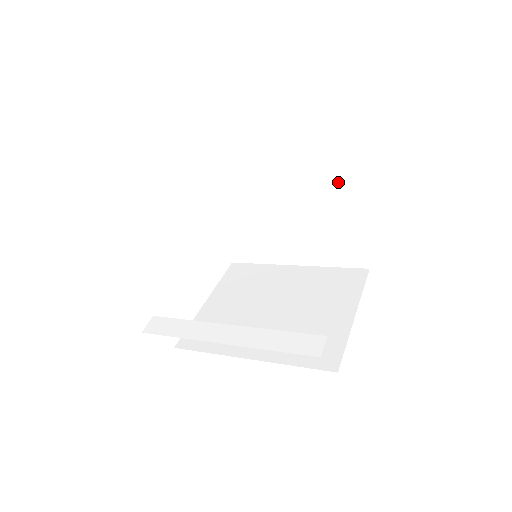
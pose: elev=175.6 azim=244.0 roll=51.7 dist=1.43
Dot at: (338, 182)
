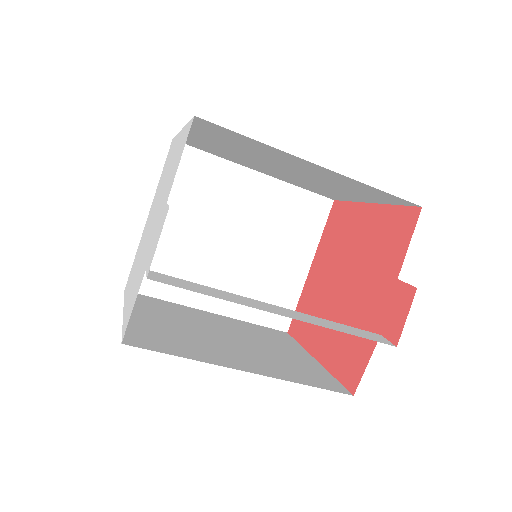
Dot at: (304, 230)
